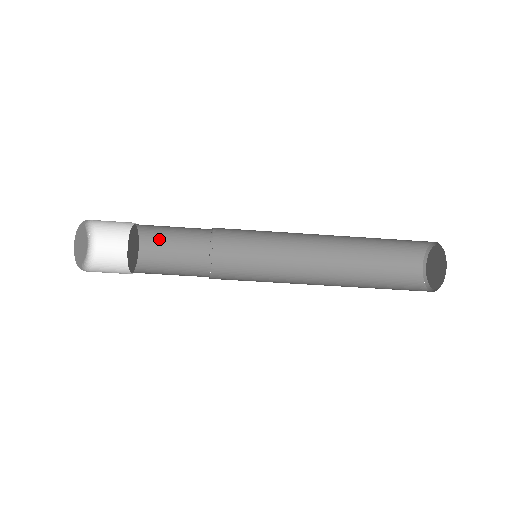
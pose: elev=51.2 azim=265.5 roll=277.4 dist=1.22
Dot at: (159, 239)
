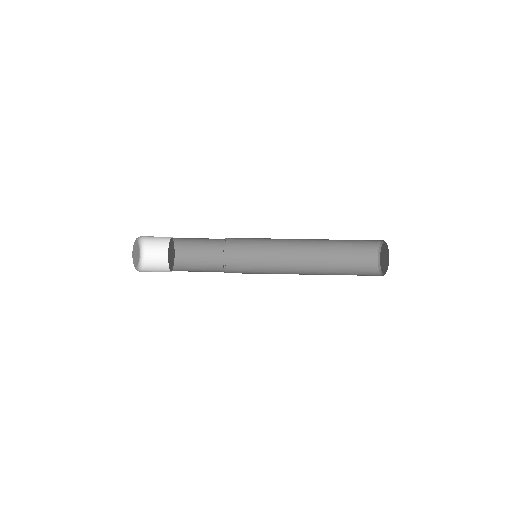
Dot at: (189, 255)
